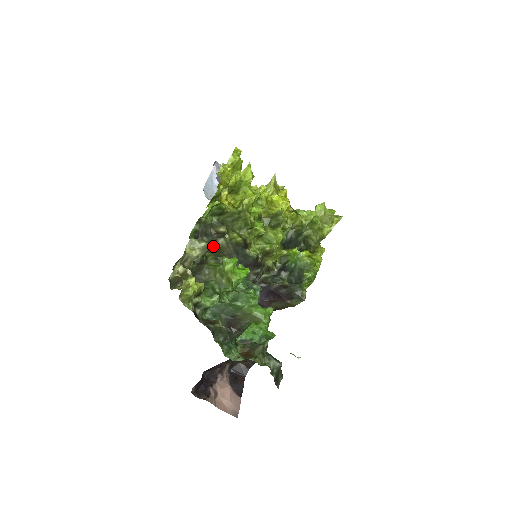
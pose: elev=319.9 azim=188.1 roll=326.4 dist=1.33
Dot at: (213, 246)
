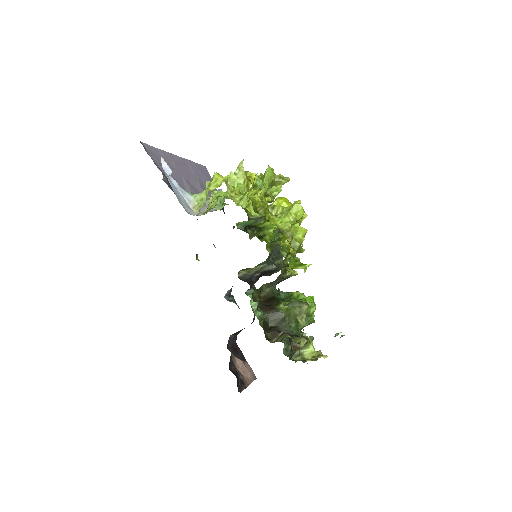
Dot at: occluded
